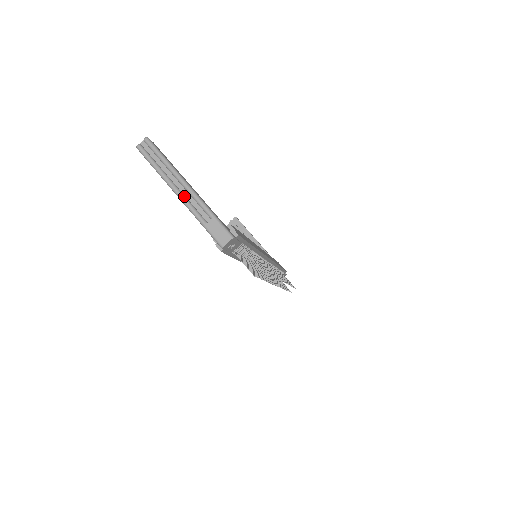
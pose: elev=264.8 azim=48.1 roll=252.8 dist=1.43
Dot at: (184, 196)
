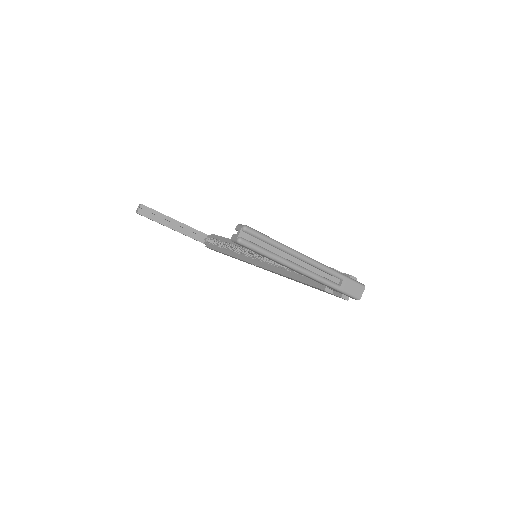
Dot at: (310, 271)
